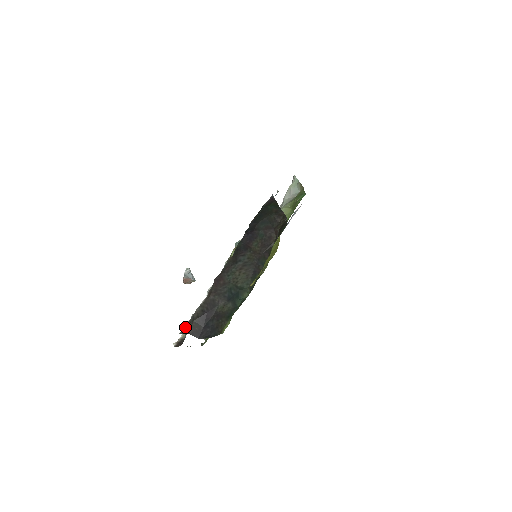
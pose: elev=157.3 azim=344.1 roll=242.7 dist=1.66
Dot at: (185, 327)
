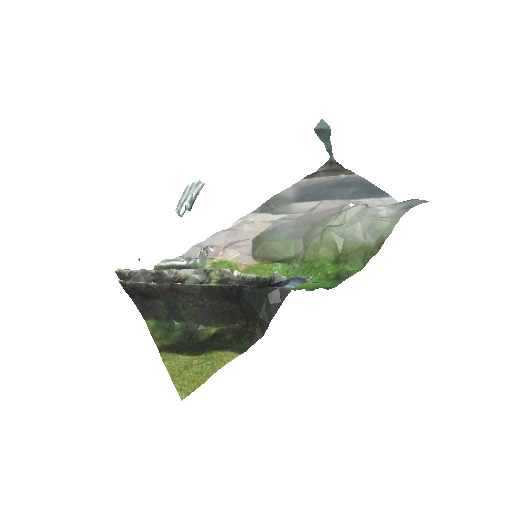
Dot at: (125, 283)
